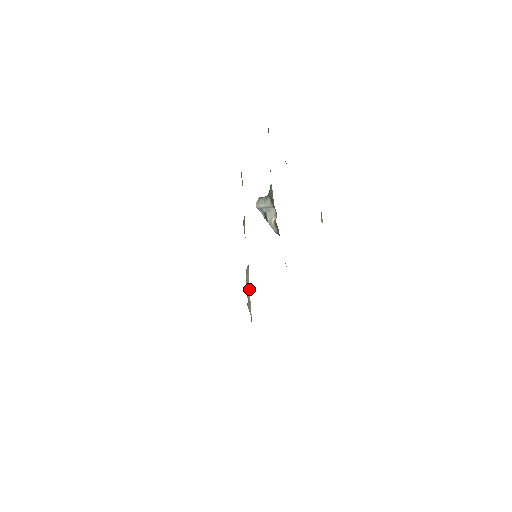
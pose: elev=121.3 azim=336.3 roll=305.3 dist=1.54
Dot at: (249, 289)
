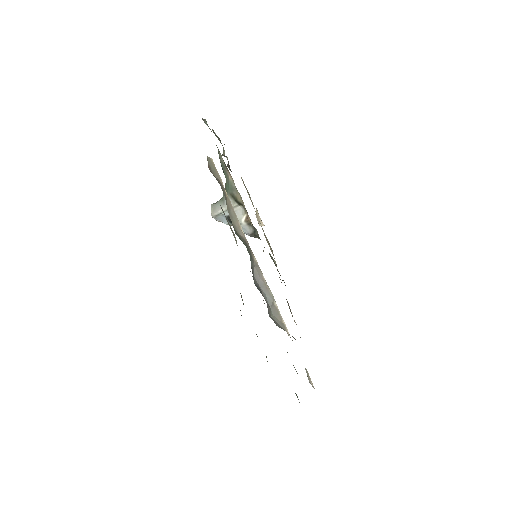
Dot at: (270, 293)
